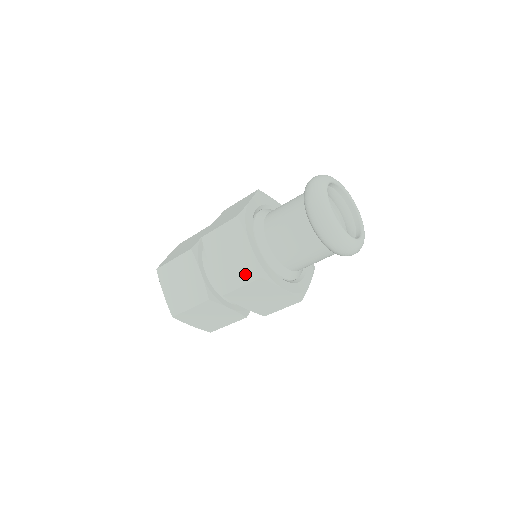
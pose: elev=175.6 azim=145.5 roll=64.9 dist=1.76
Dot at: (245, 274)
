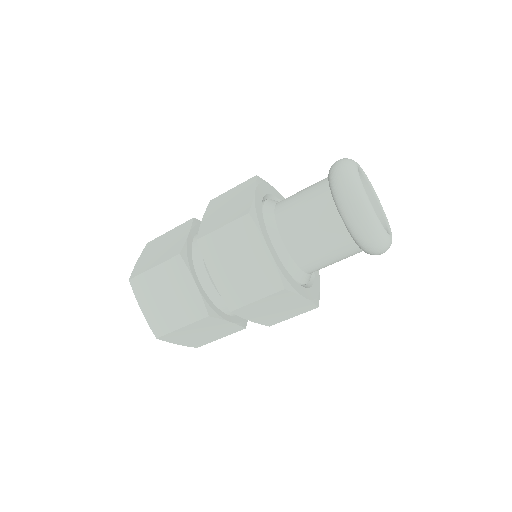
Dot at: (299, 311)
